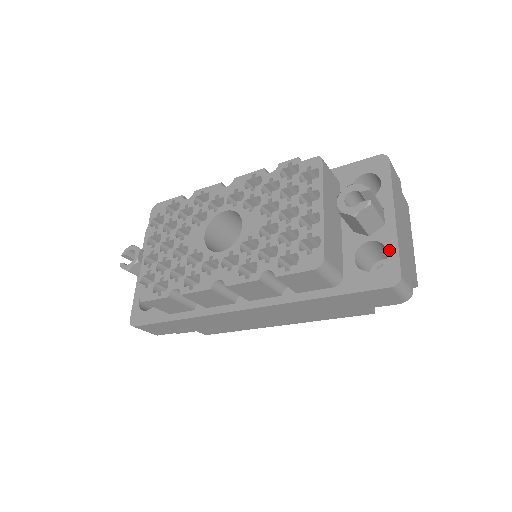
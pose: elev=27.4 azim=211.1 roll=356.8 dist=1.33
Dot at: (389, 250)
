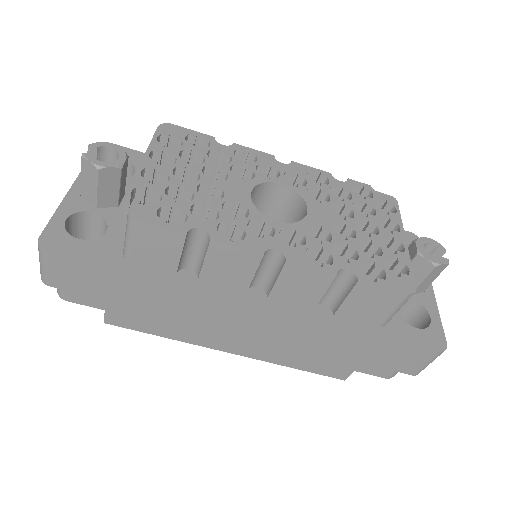
Dot at: (432, 316)
